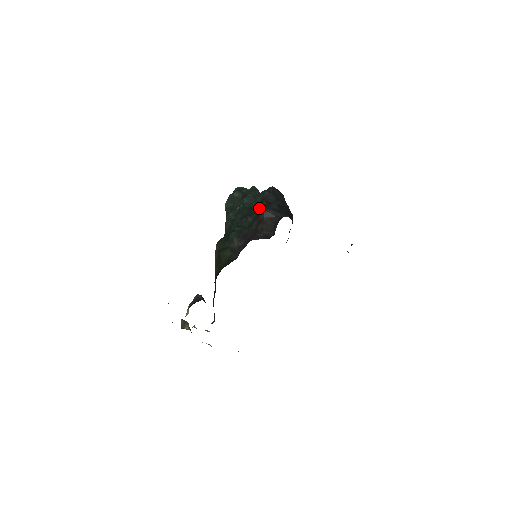
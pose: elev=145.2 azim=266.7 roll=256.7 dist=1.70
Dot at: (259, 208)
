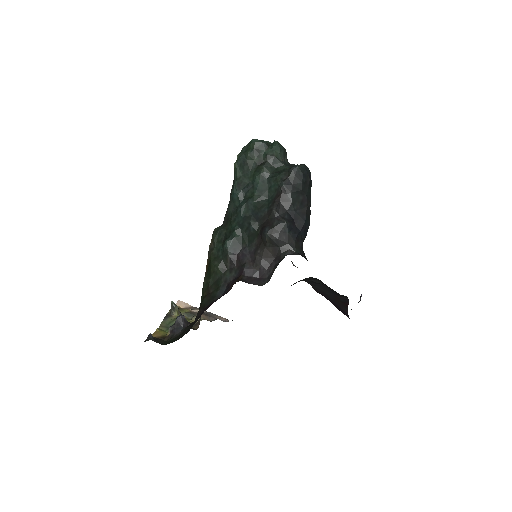
Dot at: (266, 216)
